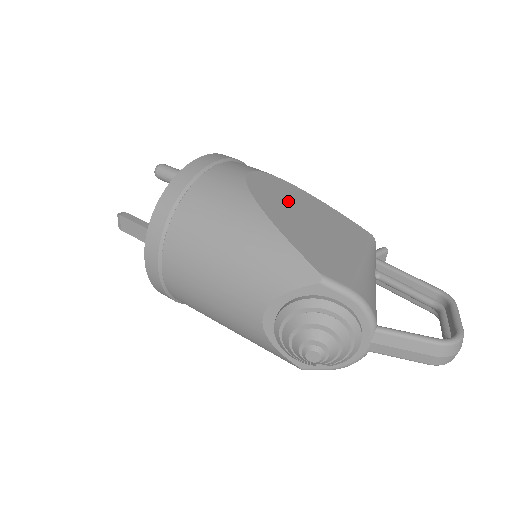
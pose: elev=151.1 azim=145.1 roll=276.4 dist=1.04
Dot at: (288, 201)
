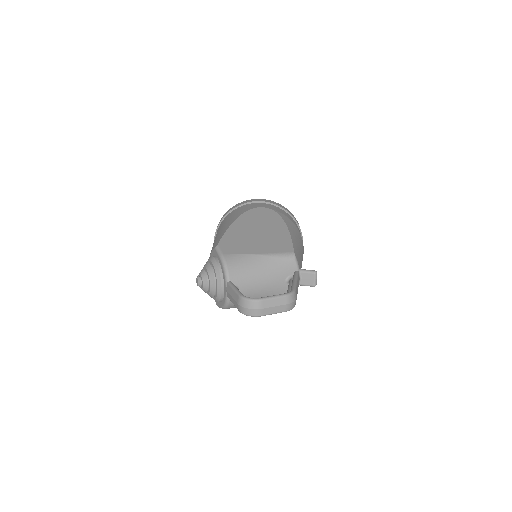
Dot at: (262, 222)
